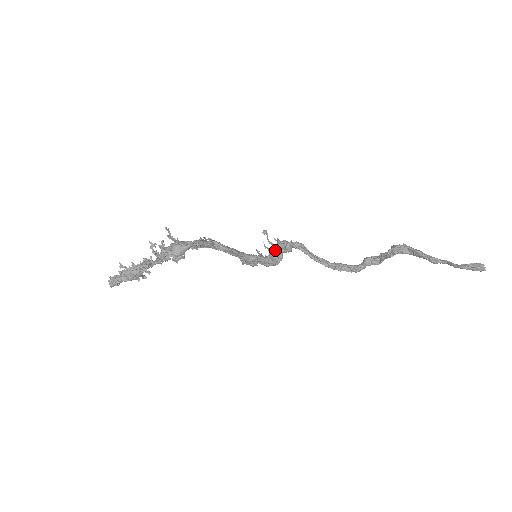
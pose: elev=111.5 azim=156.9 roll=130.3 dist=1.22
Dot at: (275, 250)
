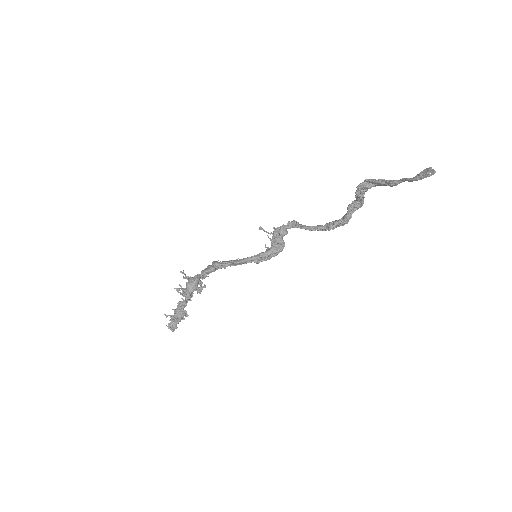
Dot at: (274, 239)
